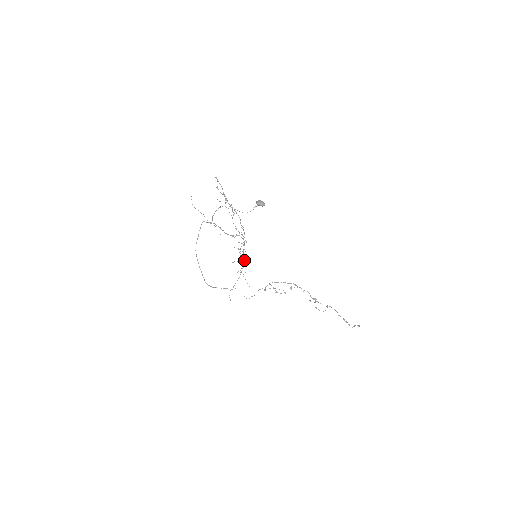
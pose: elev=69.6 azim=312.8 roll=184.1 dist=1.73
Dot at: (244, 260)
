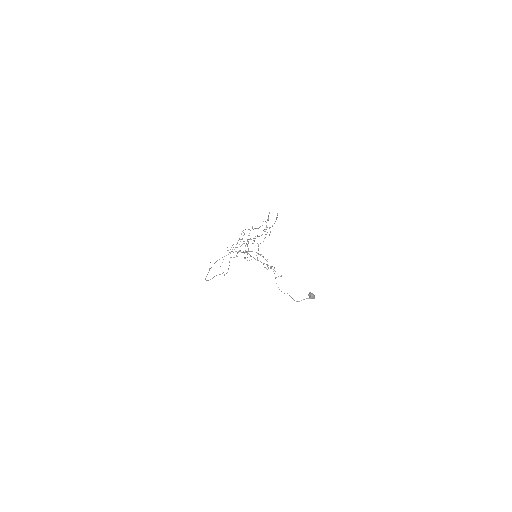
Dot at: occluded
